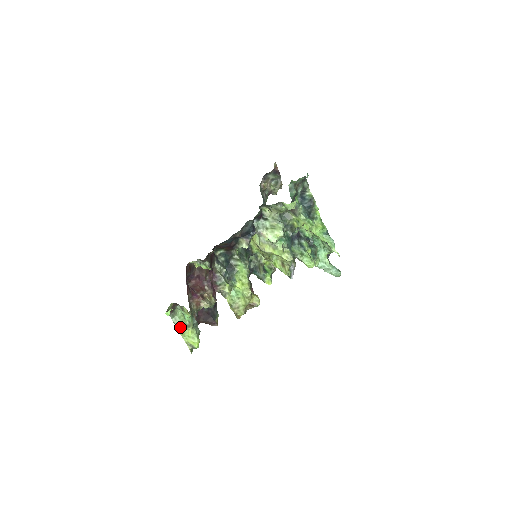
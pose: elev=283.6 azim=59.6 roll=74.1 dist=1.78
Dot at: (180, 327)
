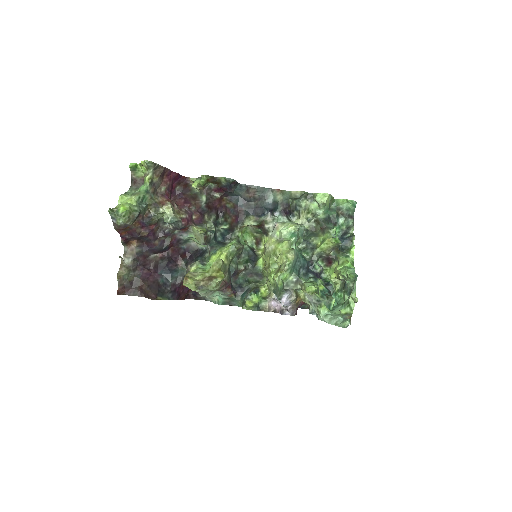
Dot at: (127, 194)
